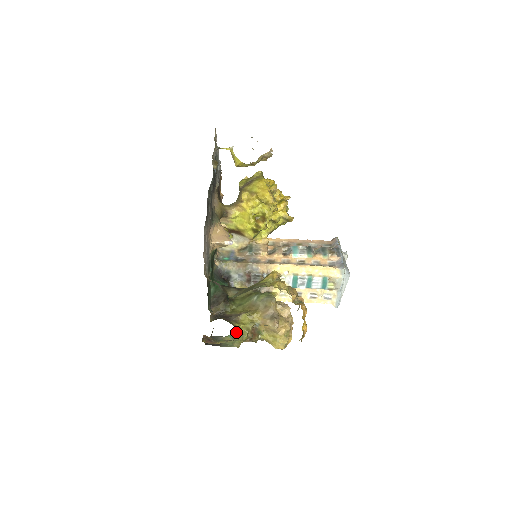
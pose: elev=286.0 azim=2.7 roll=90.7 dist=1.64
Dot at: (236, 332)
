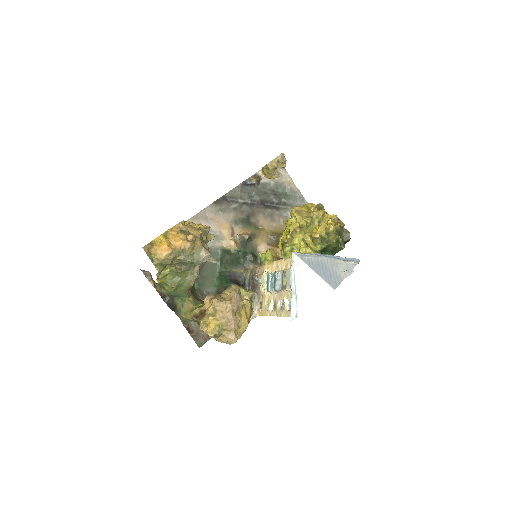
Dot at: (187, 301)
